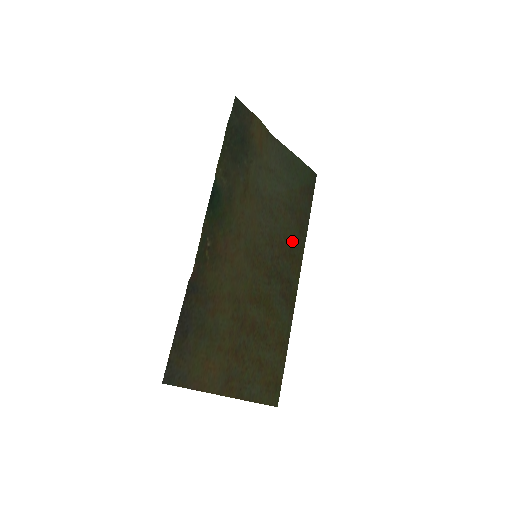
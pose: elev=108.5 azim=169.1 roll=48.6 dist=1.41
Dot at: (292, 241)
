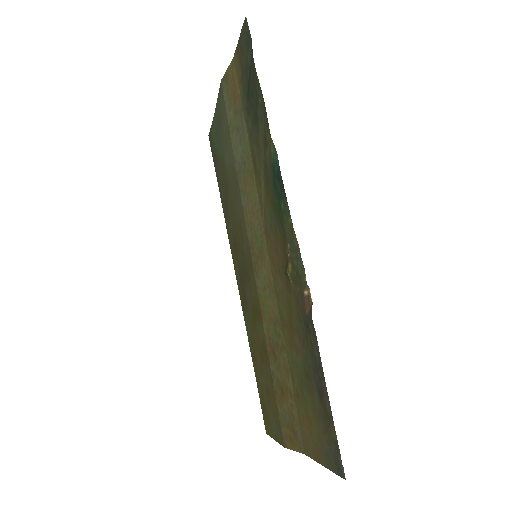
Dot at: (232, 227)
